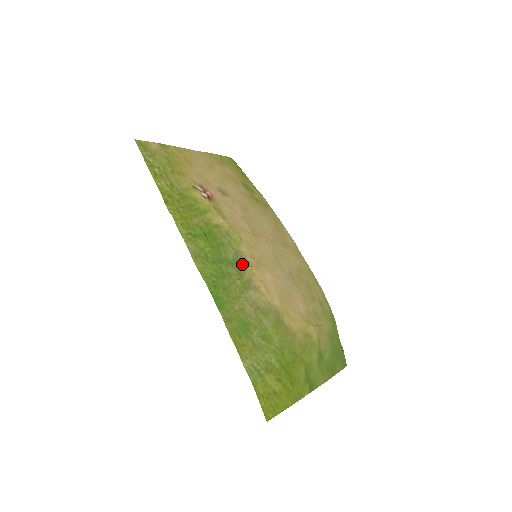
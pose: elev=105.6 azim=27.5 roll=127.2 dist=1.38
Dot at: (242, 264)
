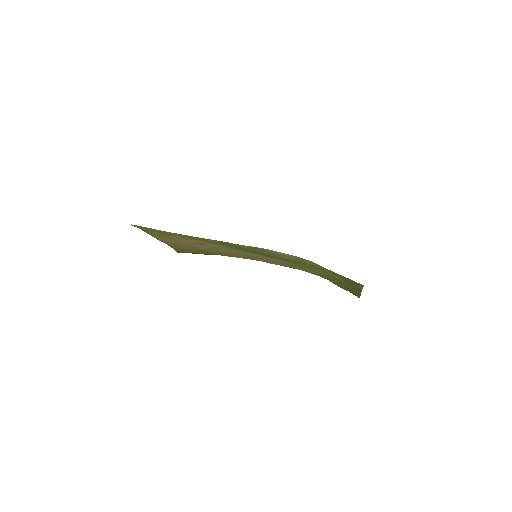
Dot at: (258, 248)
